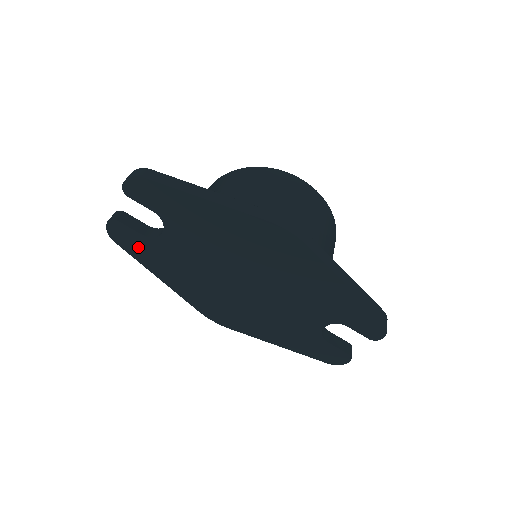
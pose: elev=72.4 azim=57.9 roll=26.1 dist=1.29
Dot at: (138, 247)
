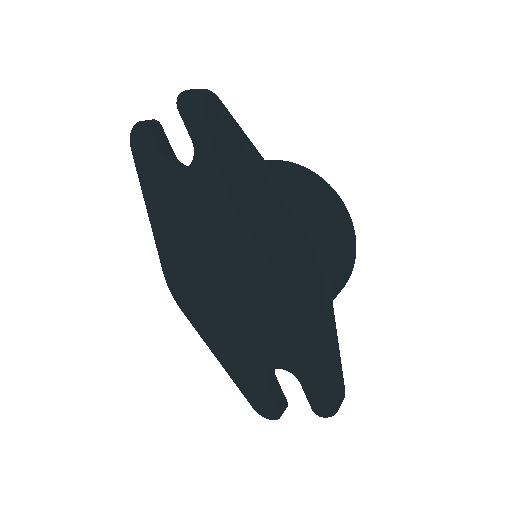
Dot at: (150, 168)
